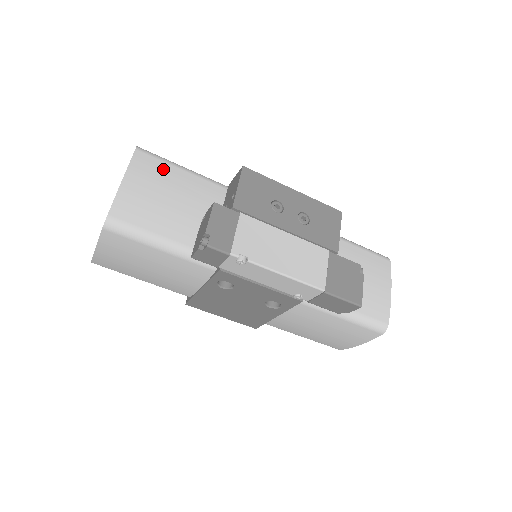
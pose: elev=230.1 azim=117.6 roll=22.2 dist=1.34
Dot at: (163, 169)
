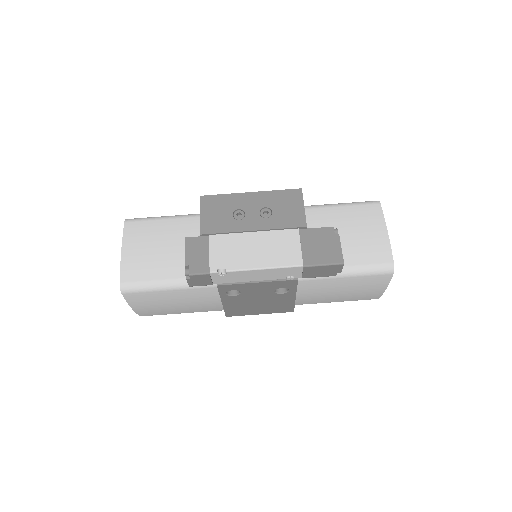
Dot at: (149, 227)
